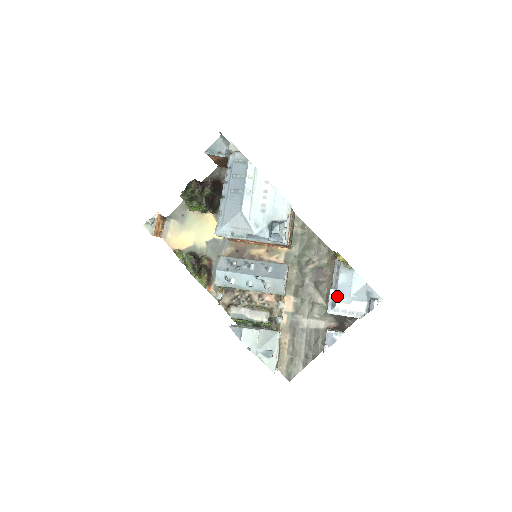
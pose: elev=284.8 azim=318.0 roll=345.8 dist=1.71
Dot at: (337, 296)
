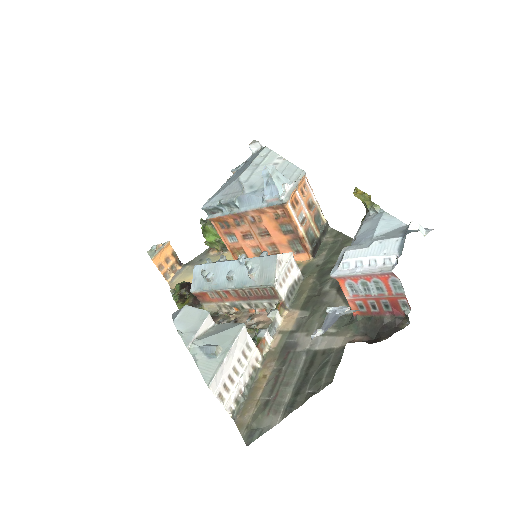
Dot at: occluded
